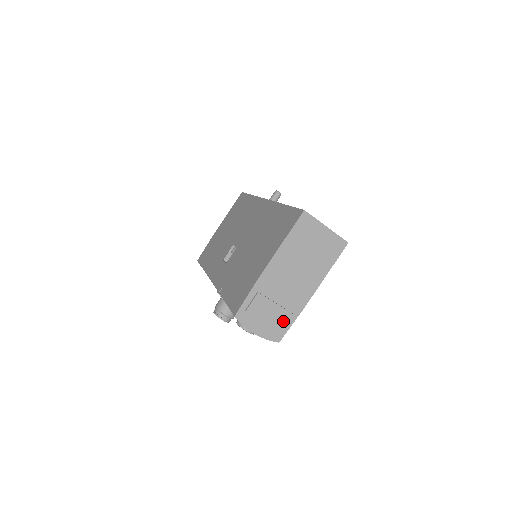
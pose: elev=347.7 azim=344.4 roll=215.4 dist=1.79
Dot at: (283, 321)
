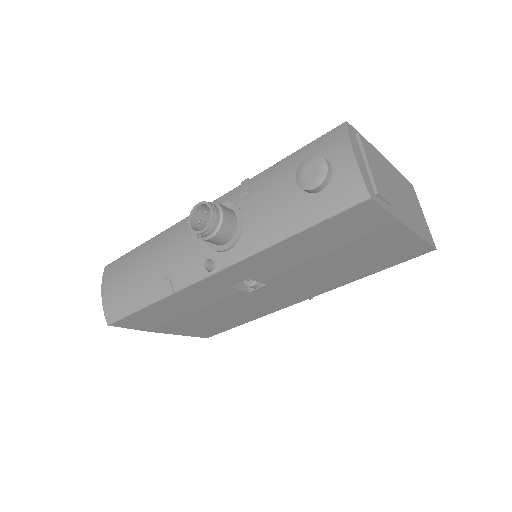
Dot at: (383, 192)
